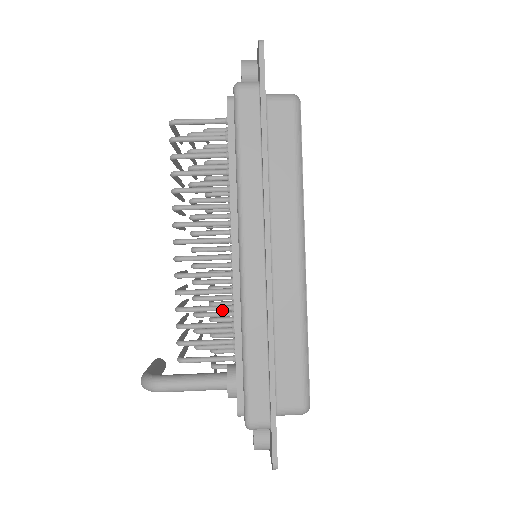
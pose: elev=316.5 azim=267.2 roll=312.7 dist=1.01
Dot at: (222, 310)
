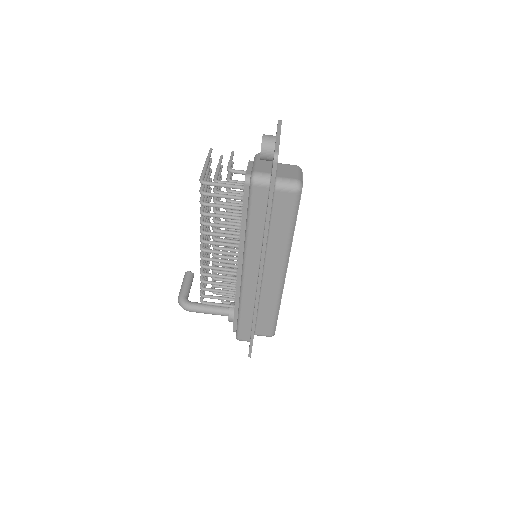
Dot at: (229, 286)
